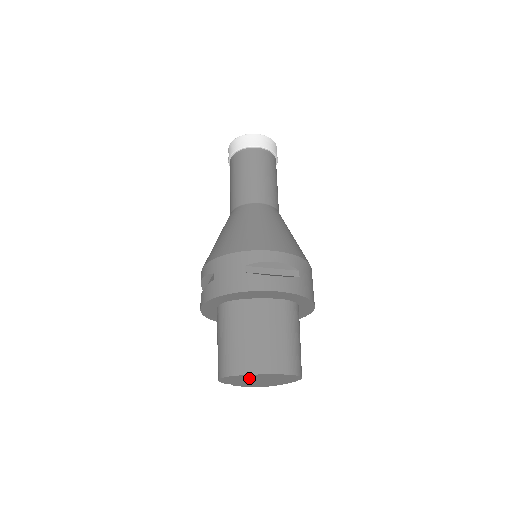
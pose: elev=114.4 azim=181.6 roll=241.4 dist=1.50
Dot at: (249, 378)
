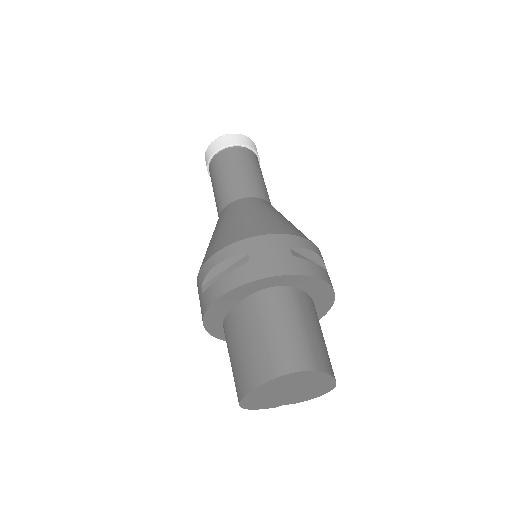
Dot at: (266, 396)
